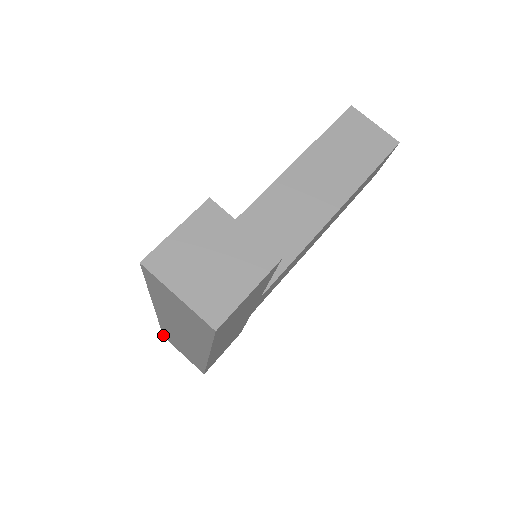
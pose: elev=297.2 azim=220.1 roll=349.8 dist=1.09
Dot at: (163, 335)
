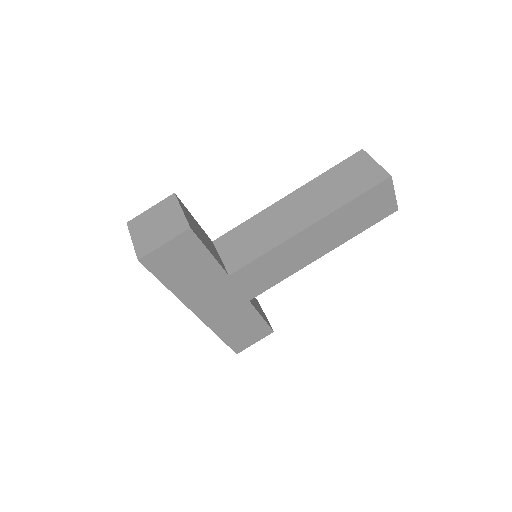
Dot at: occluded
